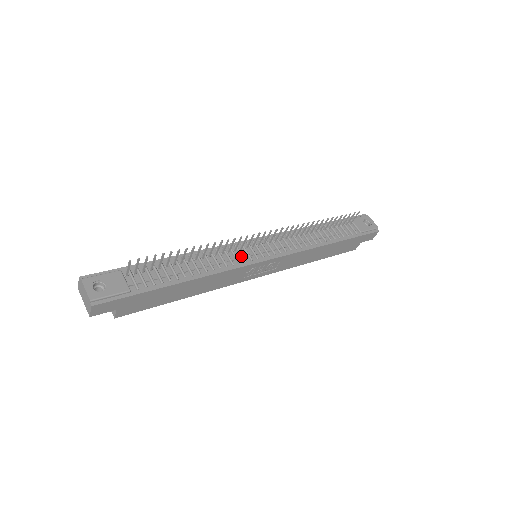
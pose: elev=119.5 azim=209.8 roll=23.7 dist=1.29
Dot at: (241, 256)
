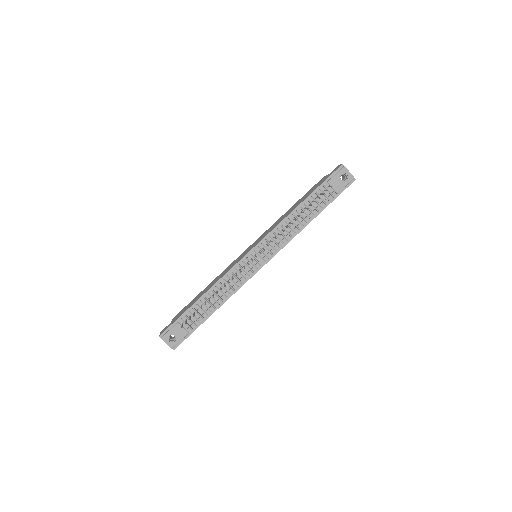
Dot at: (245, 273)
